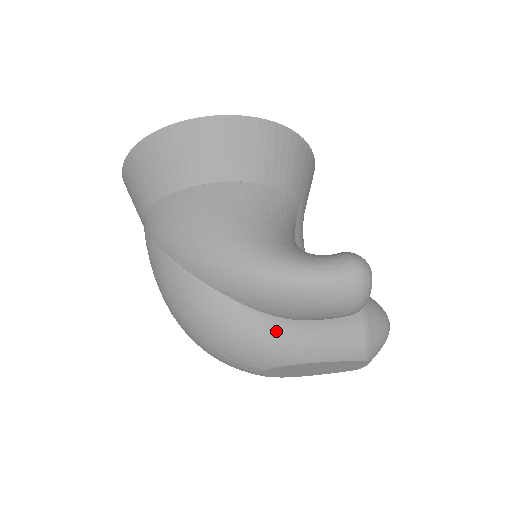
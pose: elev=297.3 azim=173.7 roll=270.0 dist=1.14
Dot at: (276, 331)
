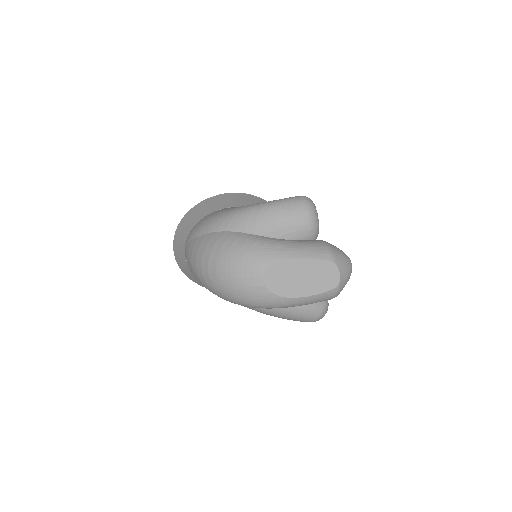
Dot at: (265, 240)
